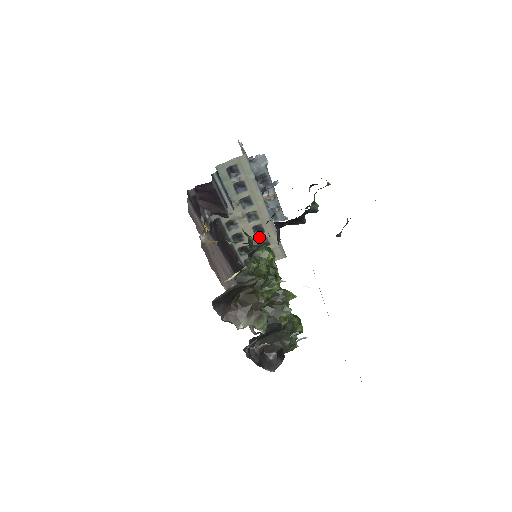
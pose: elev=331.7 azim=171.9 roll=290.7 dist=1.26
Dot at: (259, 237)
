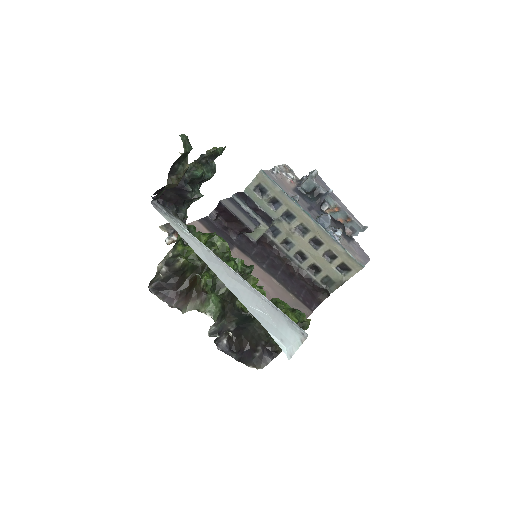
Dot at: (321, 251)
